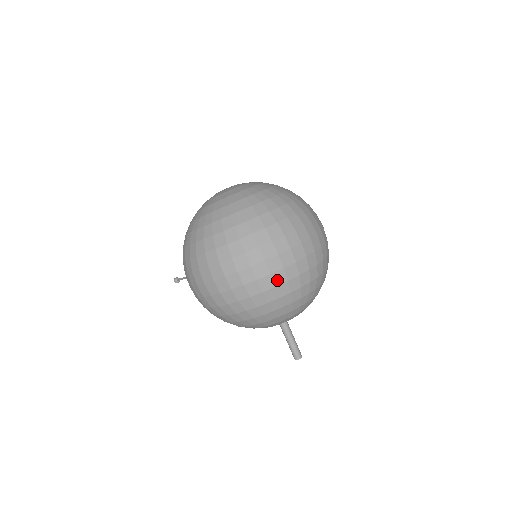
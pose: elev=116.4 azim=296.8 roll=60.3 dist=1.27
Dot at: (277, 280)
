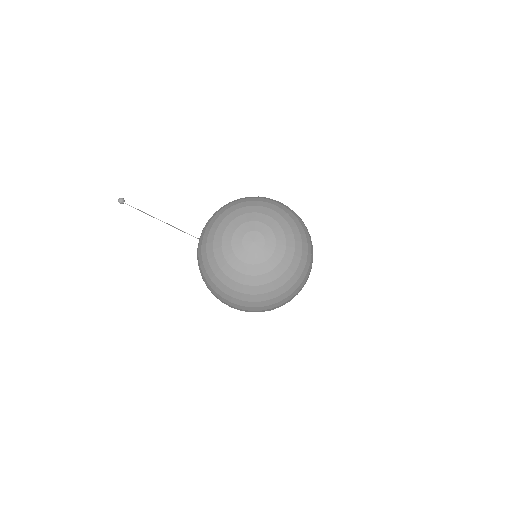
Dot at: occluded
